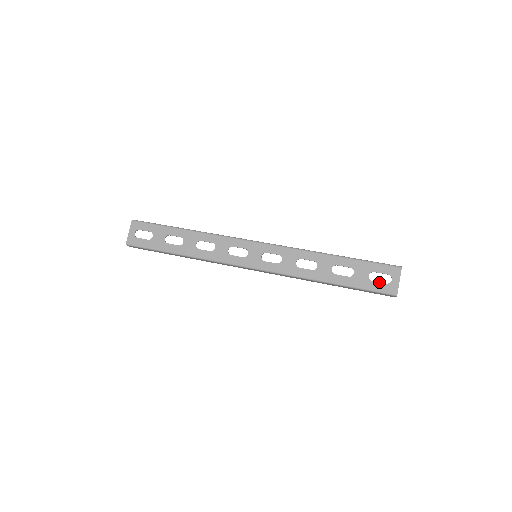
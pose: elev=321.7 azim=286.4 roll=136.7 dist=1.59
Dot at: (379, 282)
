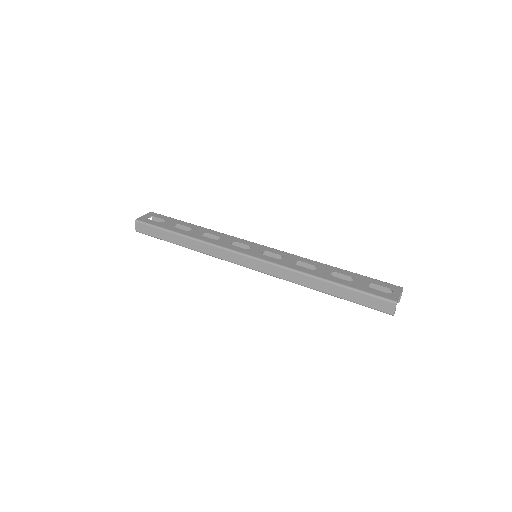
Dot at: occluded
